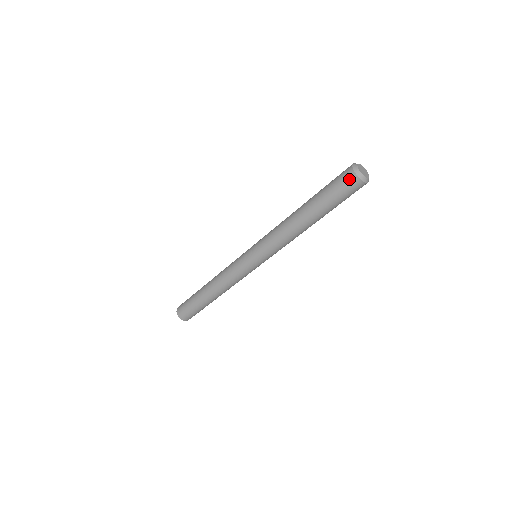
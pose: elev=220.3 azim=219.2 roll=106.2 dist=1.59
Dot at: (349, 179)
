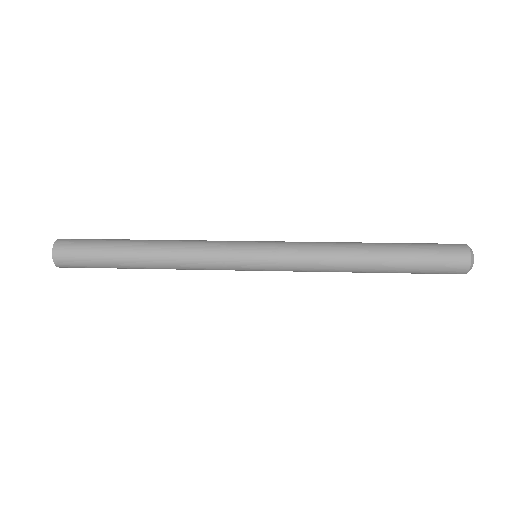
Dot at: (457, 272)
